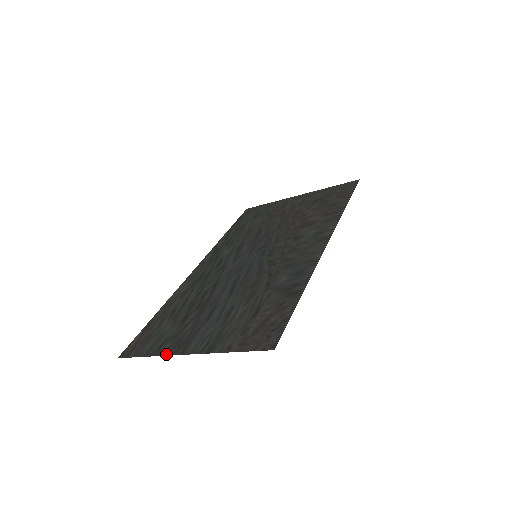
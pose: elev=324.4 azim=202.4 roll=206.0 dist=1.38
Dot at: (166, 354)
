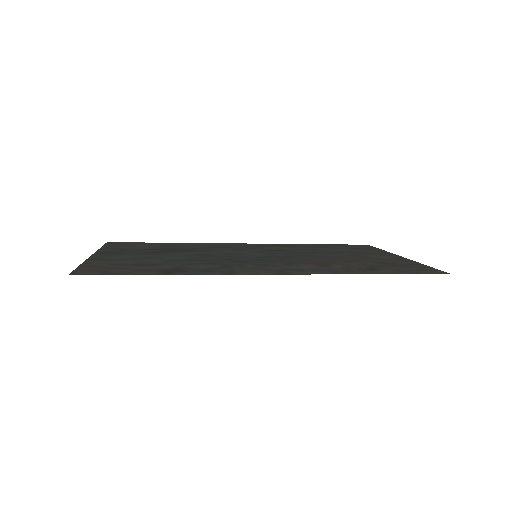
Dot at: (98, 250)
